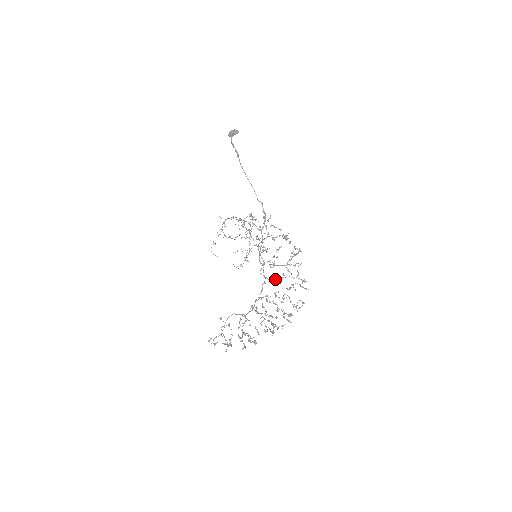
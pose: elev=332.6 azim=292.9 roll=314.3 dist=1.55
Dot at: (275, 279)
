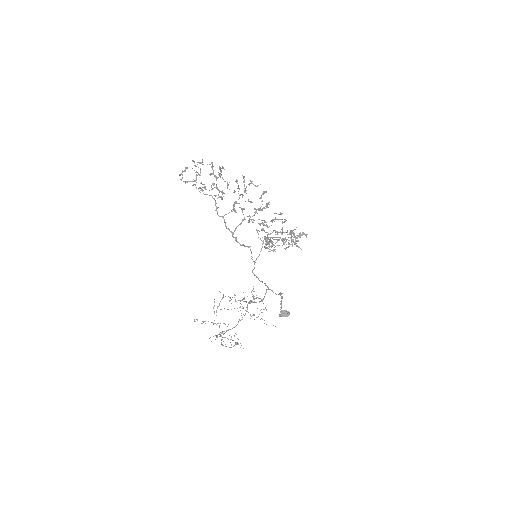
Dot at: (267, 232)
